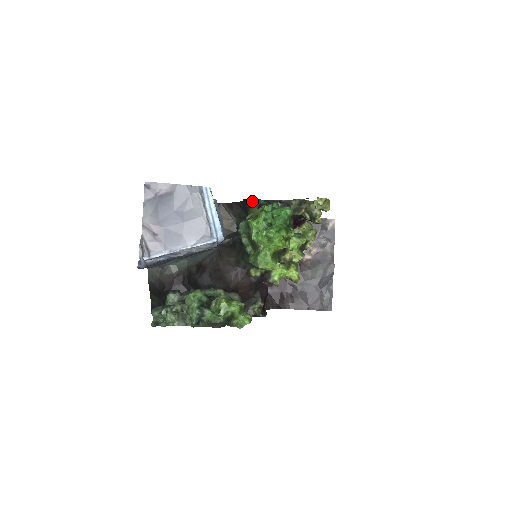
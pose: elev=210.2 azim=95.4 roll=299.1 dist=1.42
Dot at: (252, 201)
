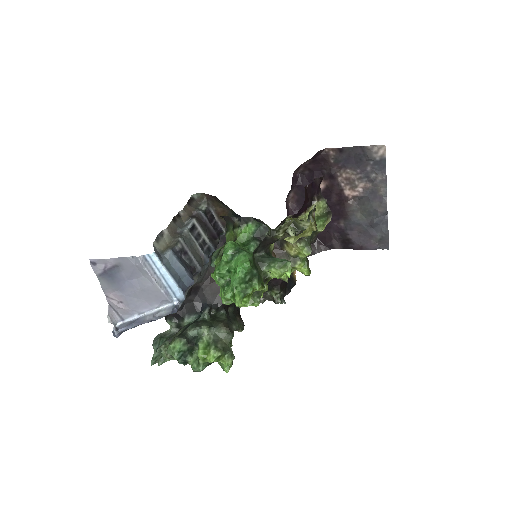
Dot at: (226, 218)
